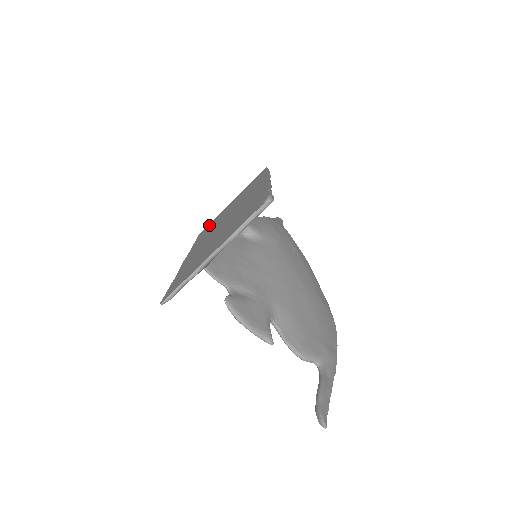
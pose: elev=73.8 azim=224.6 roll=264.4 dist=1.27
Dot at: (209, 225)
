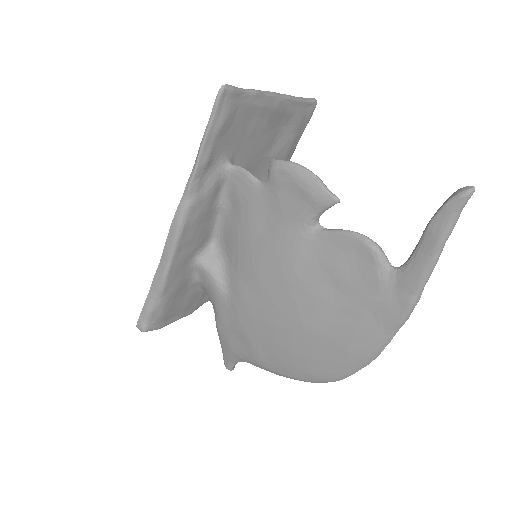
Dot at: occluded
